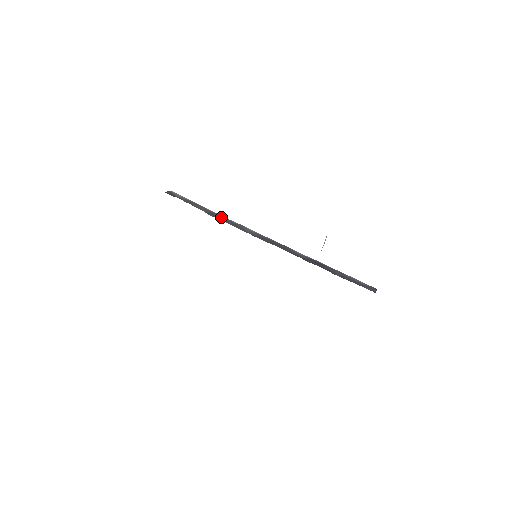
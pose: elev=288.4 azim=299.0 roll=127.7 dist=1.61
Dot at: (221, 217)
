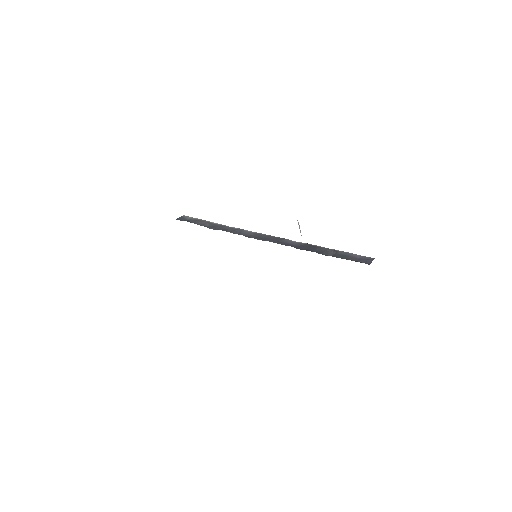
Dot at: (223, 227)
